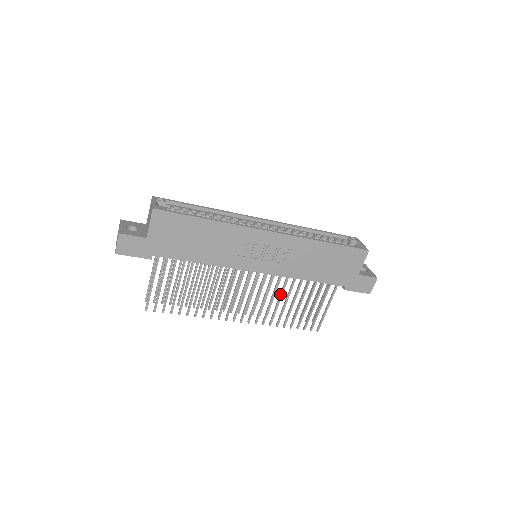
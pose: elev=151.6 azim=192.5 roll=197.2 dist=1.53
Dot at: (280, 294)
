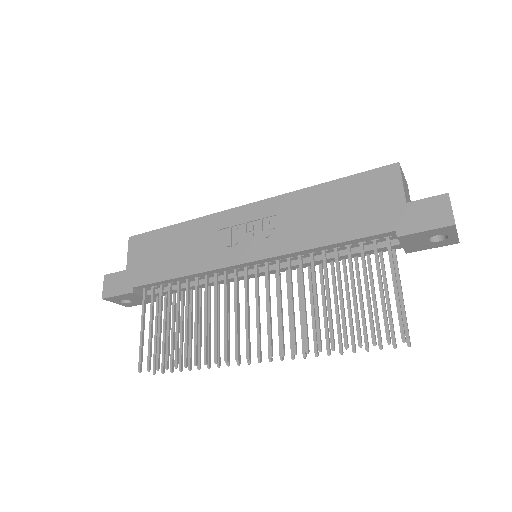
Dot at: occluded
